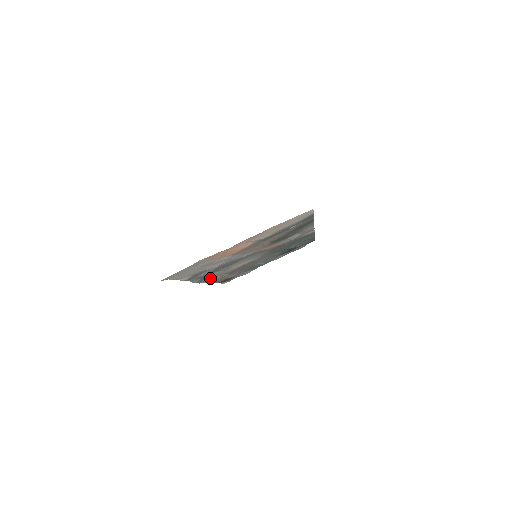
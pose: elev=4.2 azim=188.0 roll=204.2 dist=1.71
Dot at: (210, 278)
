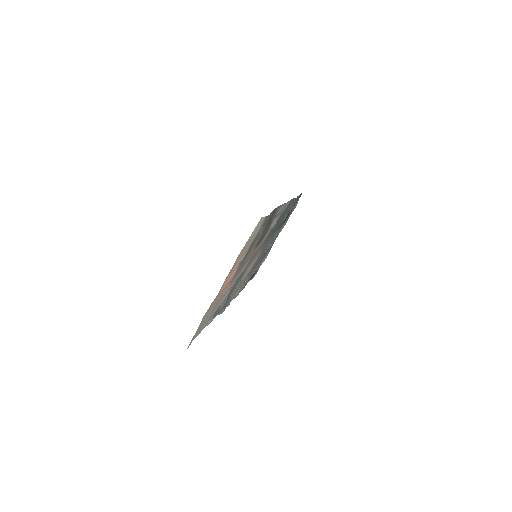
Dot at: (234, 294)
